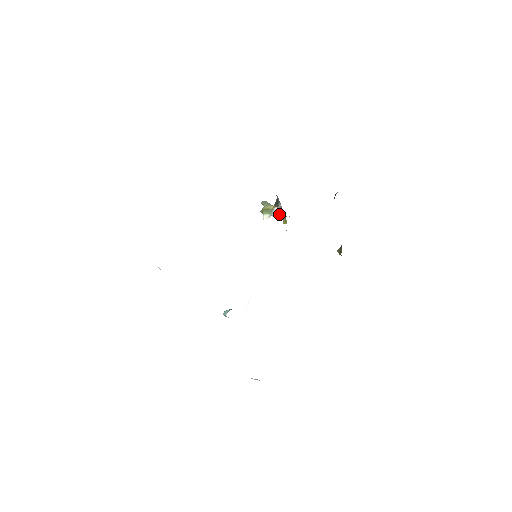
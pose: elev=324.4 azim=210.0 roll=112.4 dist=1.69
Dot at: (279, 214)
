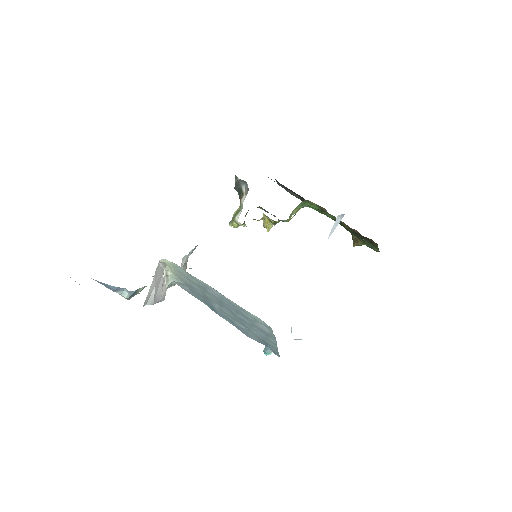
Dot at: occluded
